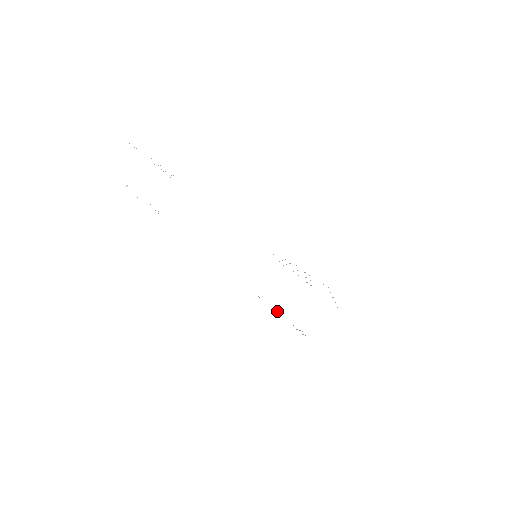
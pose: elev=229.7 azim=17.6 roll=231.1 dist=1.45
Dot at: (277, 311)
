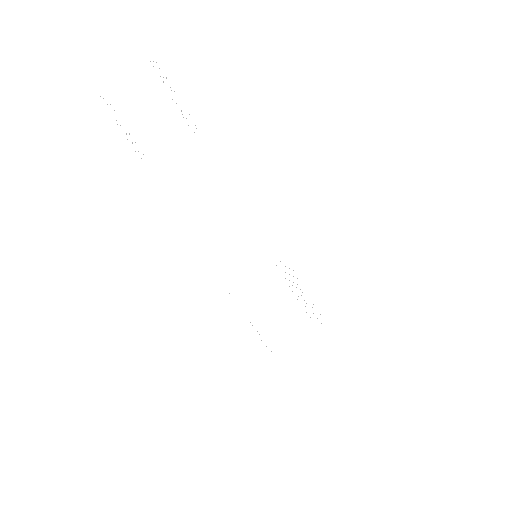
Dot at: occluded
